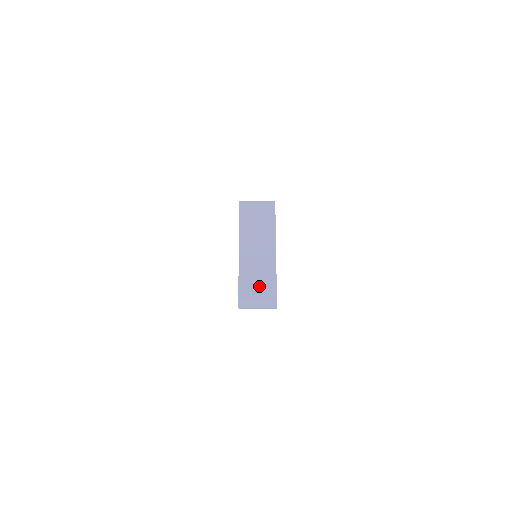
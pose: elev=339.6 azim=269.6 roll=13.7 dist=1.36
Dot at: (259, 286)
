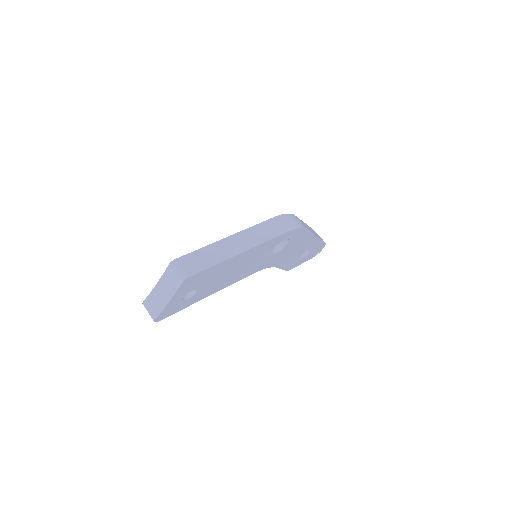
Dot at: (153, 307)
